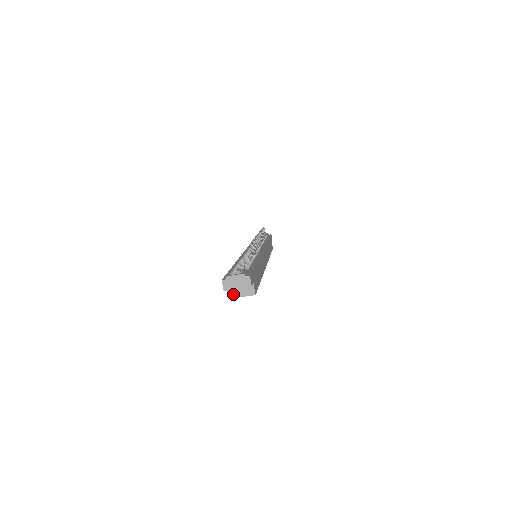
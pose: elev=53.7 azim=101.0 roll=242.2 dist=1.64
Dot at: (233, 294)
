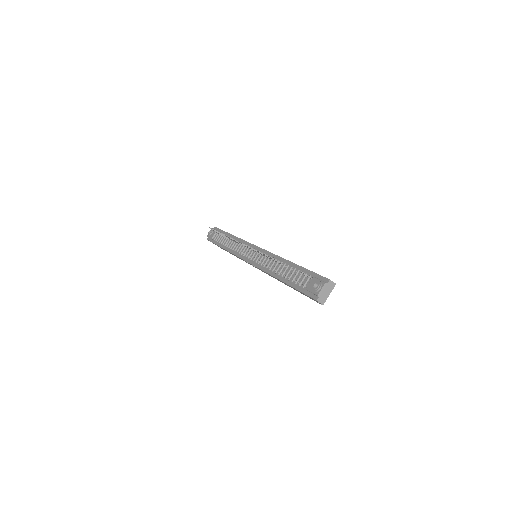
Dot at: occluded
